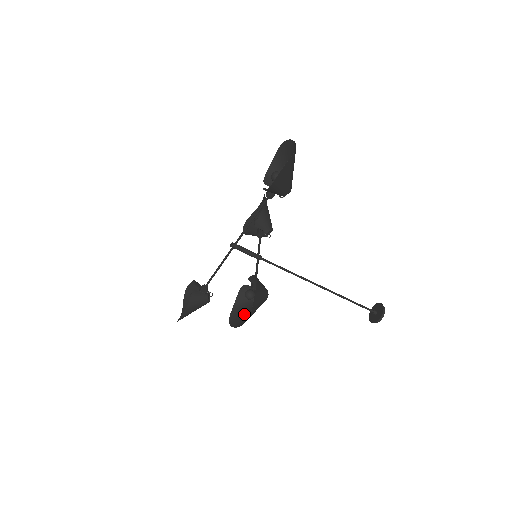
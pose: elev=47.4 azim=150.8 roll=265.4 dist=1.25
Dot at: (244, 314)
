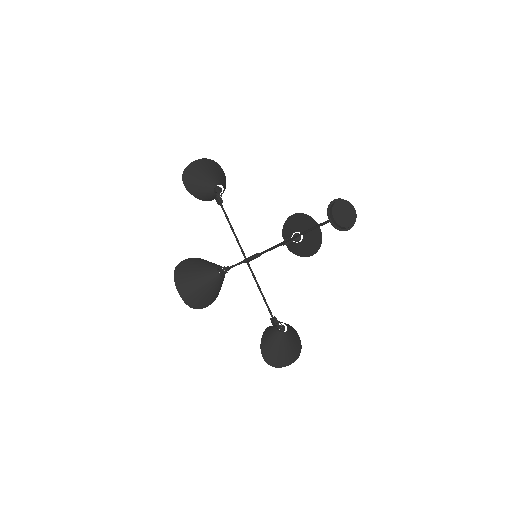
Dot at: (206, 296)
